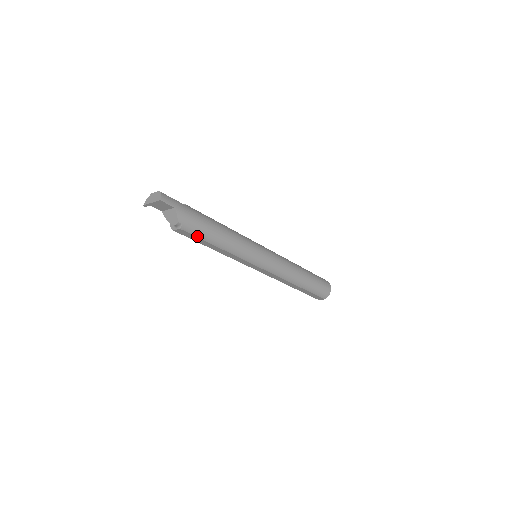
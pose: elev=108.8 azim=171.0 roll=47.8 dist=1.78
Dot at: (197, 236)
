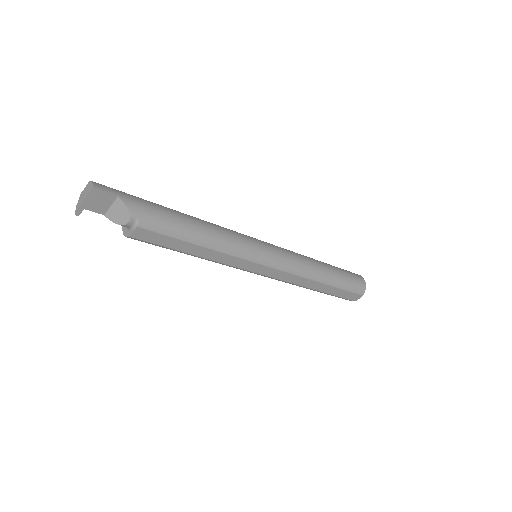
Dot at: (166, 234)
